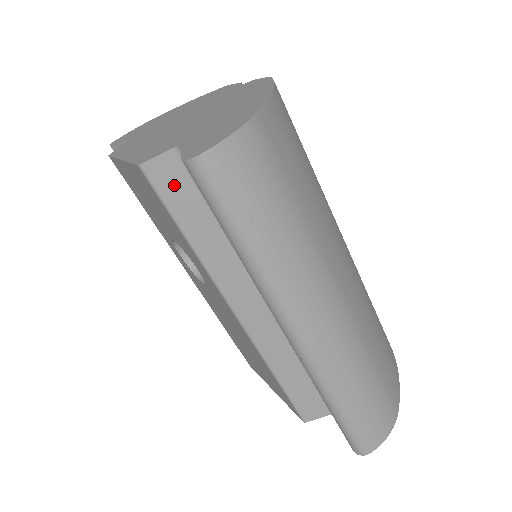
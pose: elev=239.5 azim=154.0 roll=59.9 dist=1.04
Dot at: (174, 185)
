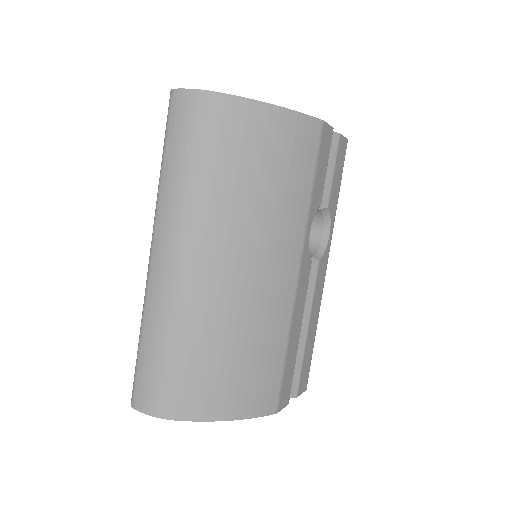
Dot at: occluded
